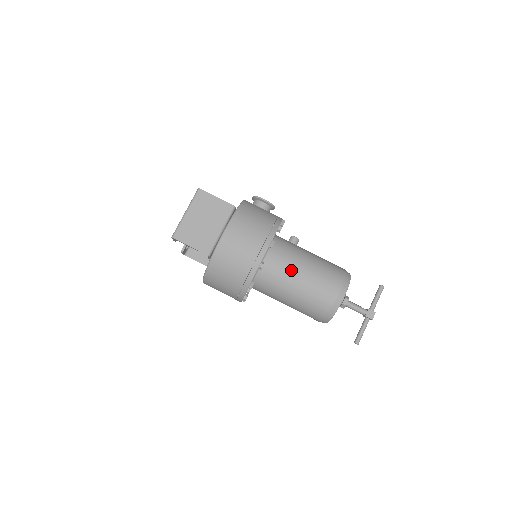
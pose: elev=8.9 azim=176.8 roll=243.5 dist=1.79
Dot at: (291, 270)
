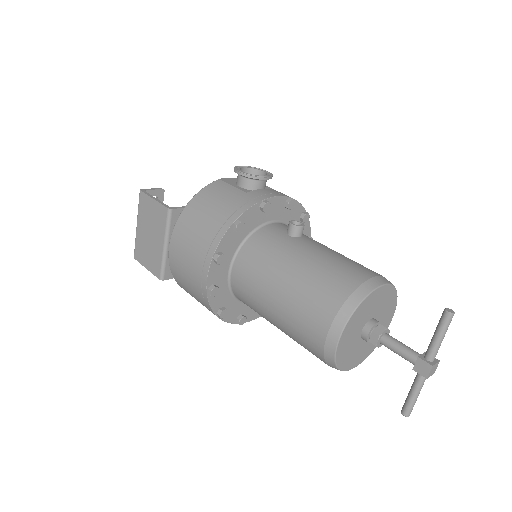
Dot at: (261, 292)
